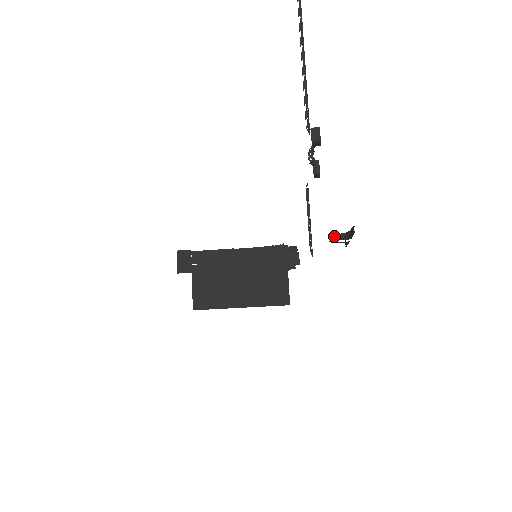
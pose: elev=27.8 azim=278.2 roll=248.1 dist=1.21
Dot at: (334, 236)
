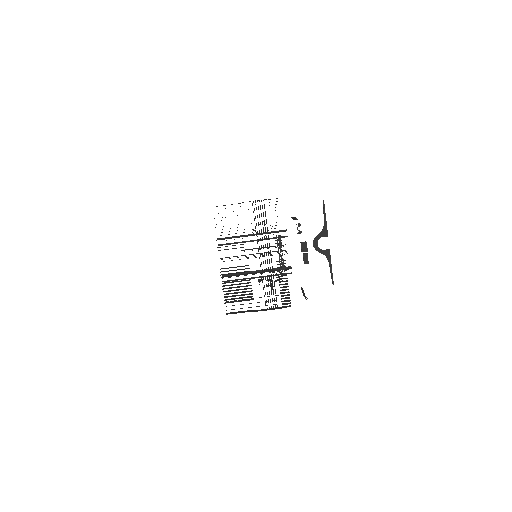
Dot at: (315, 237)
